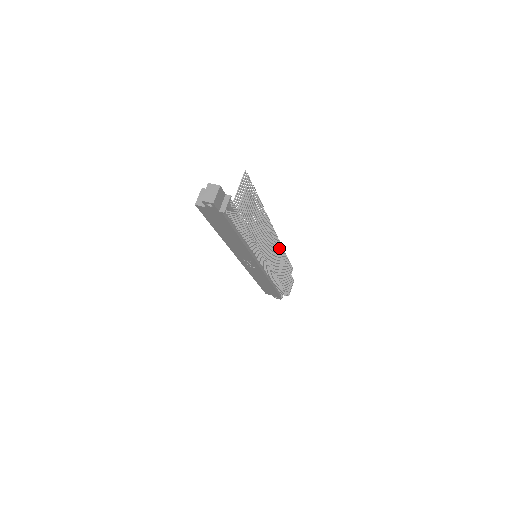
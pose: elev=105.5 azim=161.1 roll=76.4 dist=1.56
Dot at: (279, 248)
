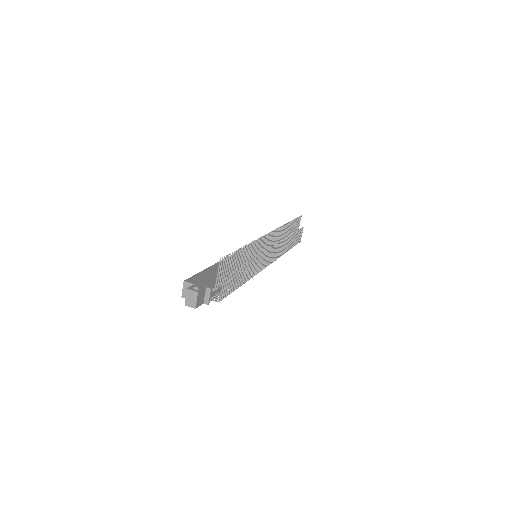
Dot at: (279, 231)
